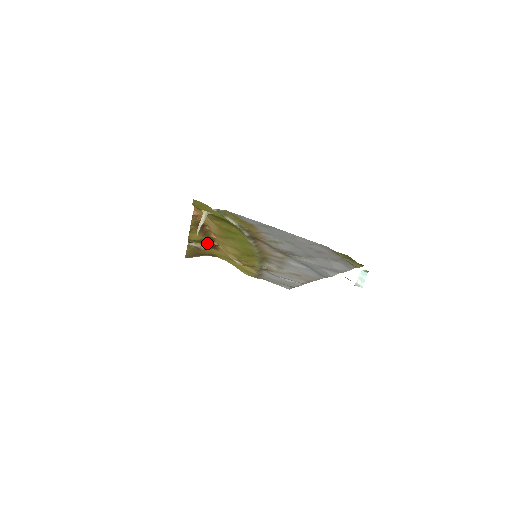
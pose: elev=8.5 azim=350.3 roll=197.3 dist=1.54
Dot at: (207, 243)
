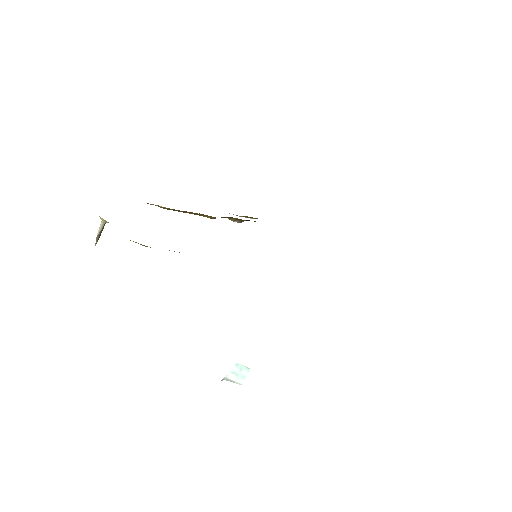
Dot at: (236, 218)
